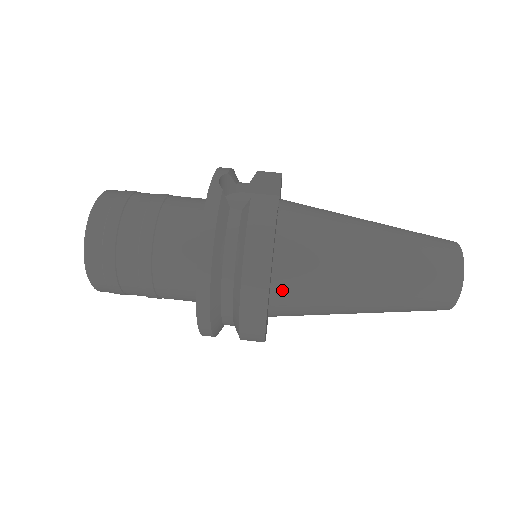
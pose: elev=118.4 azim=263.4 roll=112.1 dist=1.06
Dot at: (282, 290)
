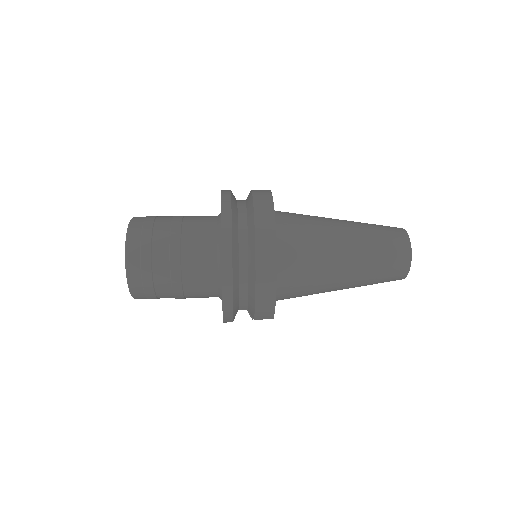
Dot at: (283, 240)
